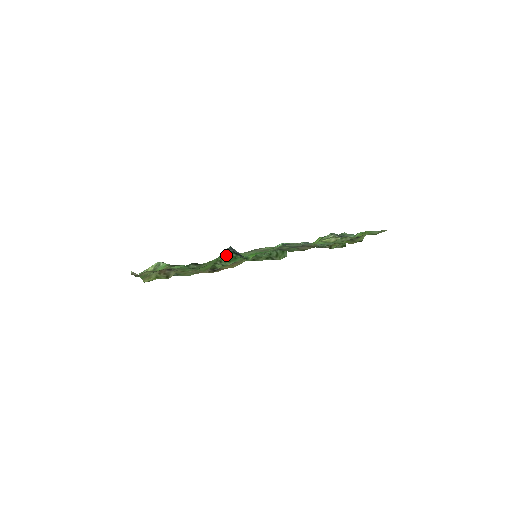
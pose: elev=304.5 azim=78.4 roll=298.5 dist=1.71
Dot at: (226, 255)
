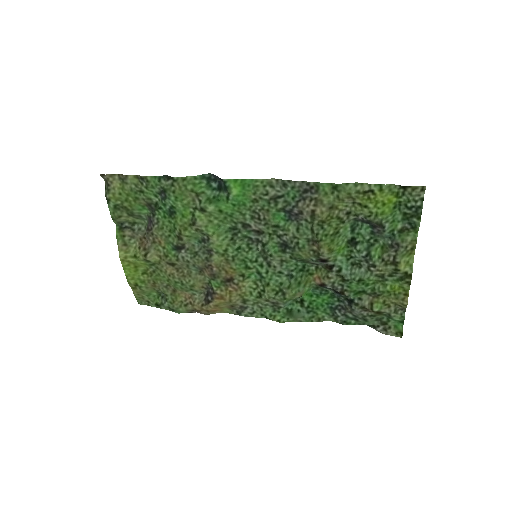
Dot at: (209, 192)
